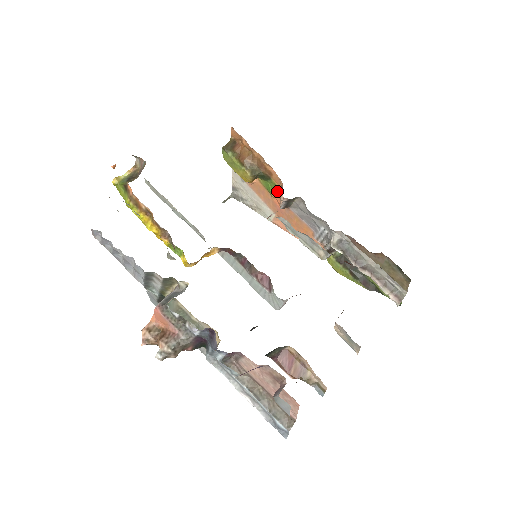
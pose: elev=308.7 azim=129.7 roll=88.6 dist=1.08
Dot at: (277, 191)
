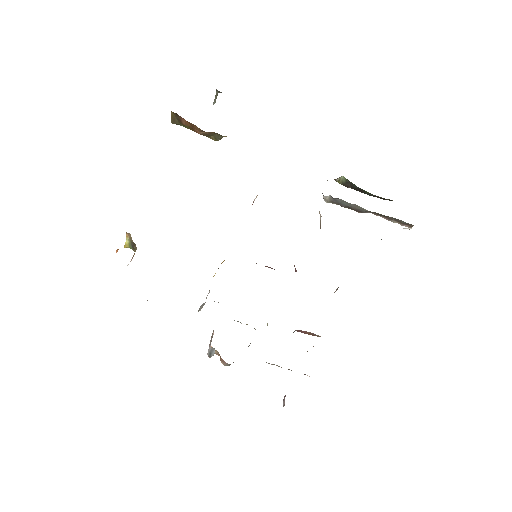
Dot at: occluded
